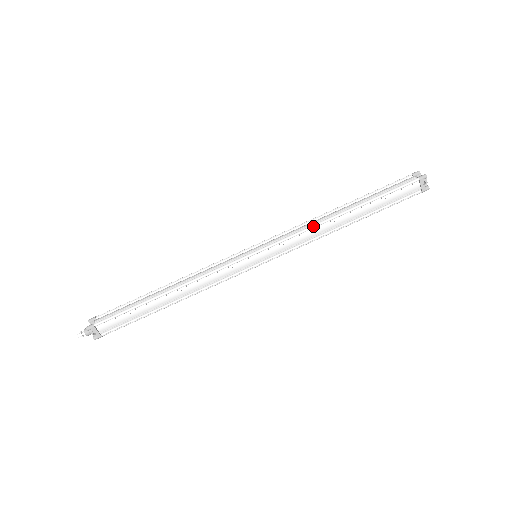
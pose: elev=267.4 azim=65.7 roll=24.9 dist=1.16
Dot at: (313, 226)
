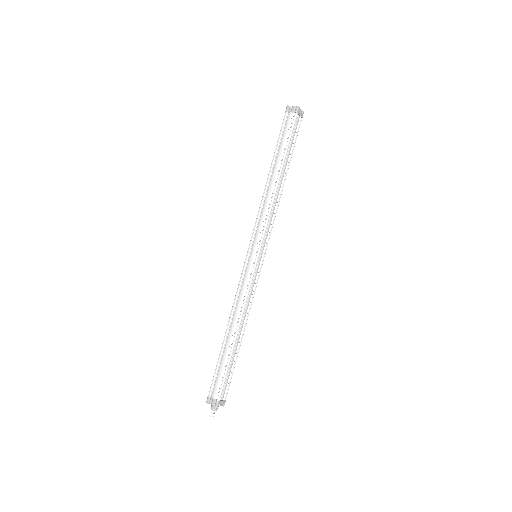
Dot at: (272, 204)
